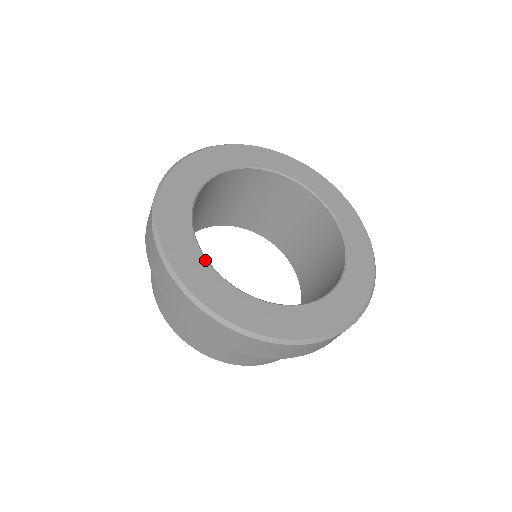
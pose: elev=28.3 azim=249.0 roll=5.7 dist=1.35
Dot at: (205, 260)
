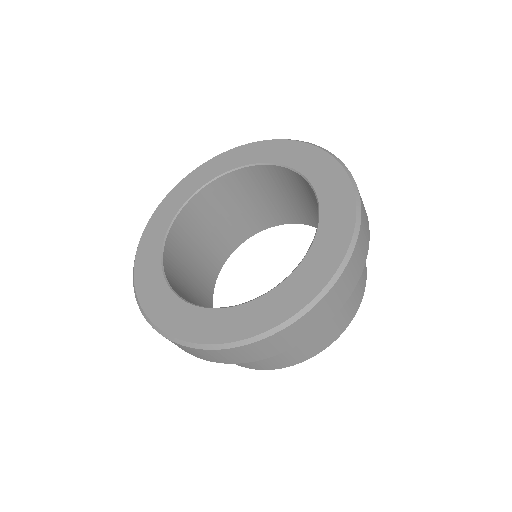
Dot at: (160, 263)
